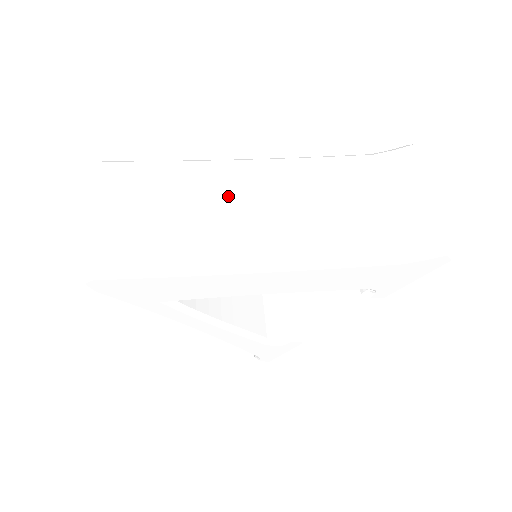
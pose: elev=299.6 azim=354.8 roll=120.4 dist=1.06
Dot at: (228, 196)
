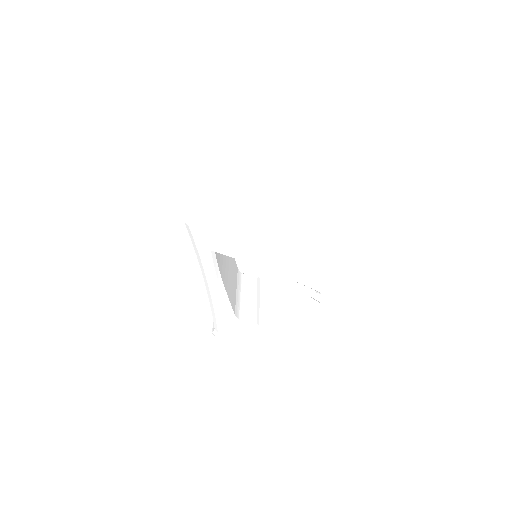
Dot at: (267, 211)
